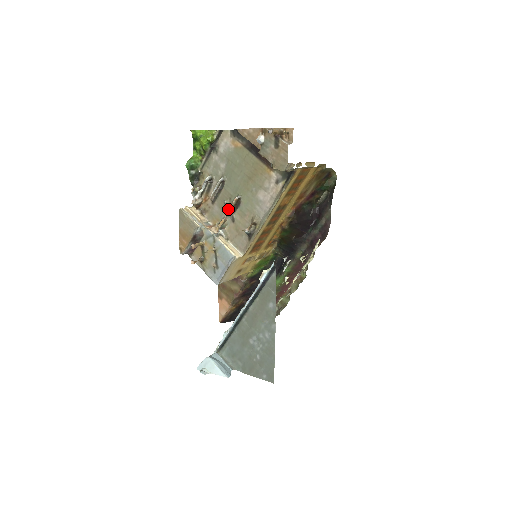
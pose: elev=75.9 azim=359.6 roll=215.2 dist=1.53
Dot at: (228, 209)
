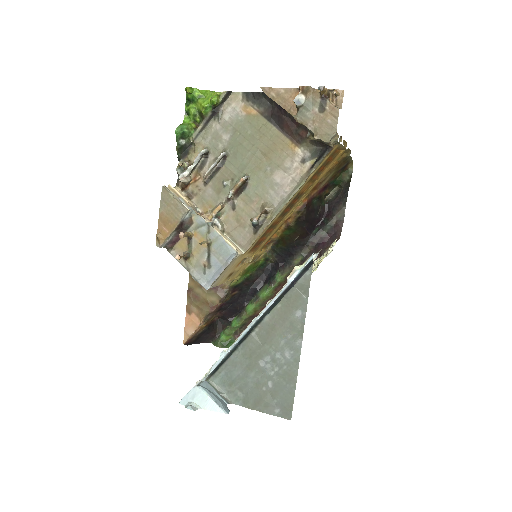
Dot at: (230, 192)
